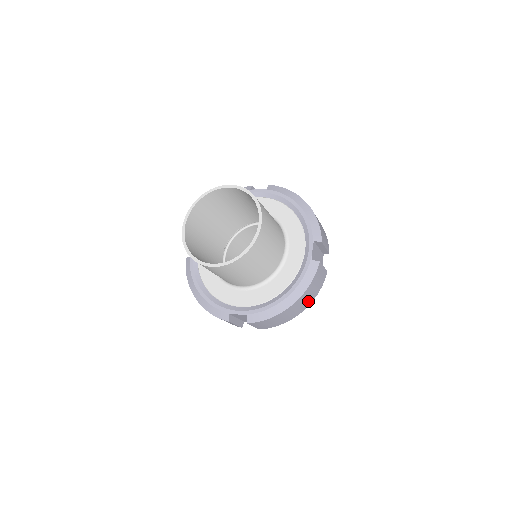
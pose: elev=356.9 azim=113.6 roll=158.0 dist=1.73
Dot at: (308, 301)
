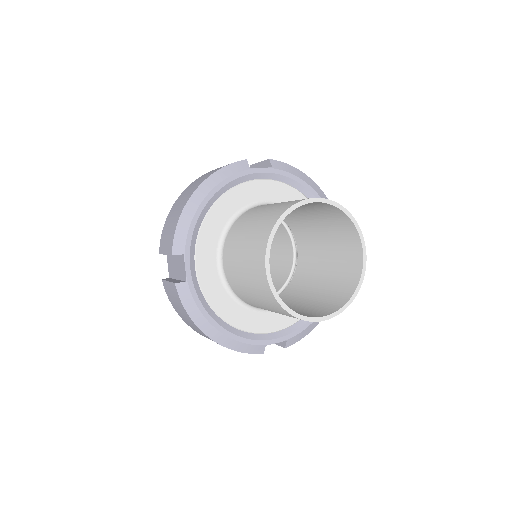
Dot at: occluded
